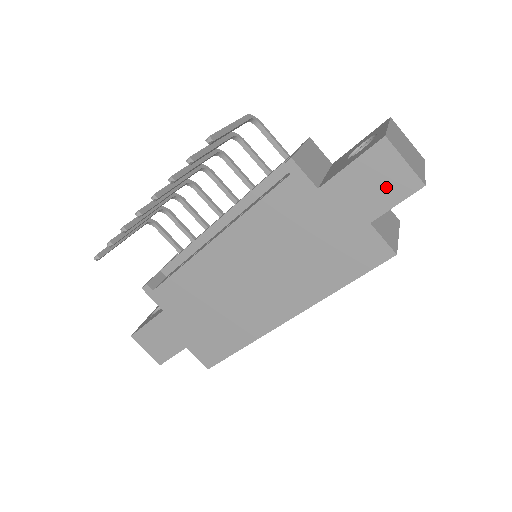
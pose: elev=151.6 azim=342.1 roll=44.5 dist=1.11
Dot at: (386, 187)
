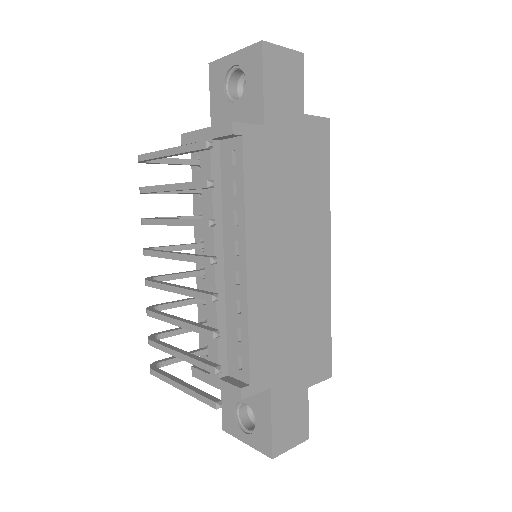
Dot at: (290, 77)
